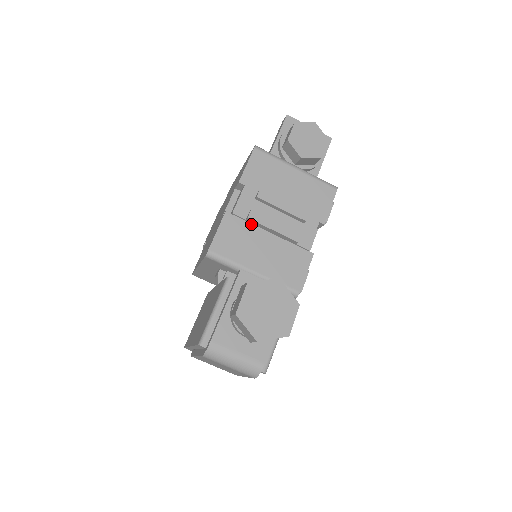
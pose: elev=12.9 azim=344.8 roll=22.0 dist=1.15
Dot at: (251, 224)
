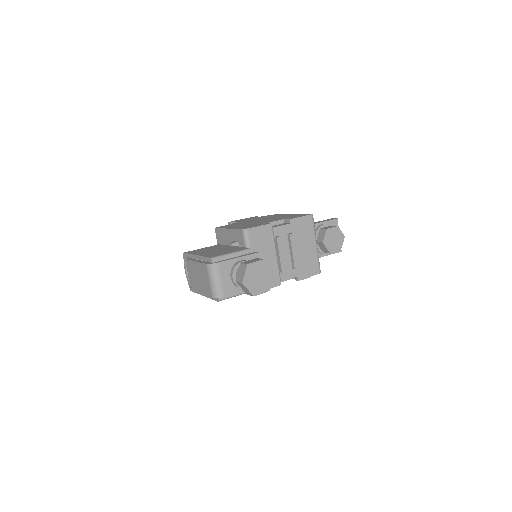
Dot at: (274, 241)
